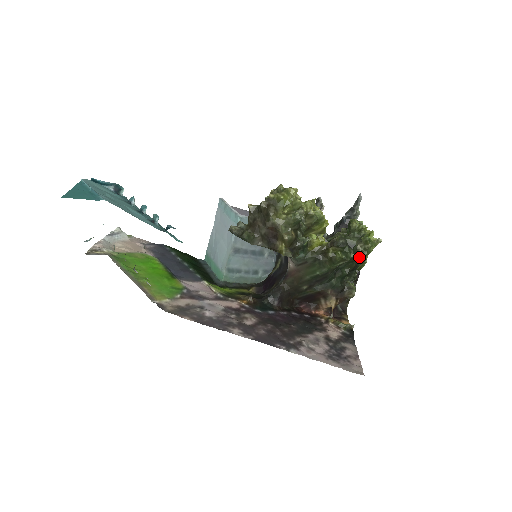
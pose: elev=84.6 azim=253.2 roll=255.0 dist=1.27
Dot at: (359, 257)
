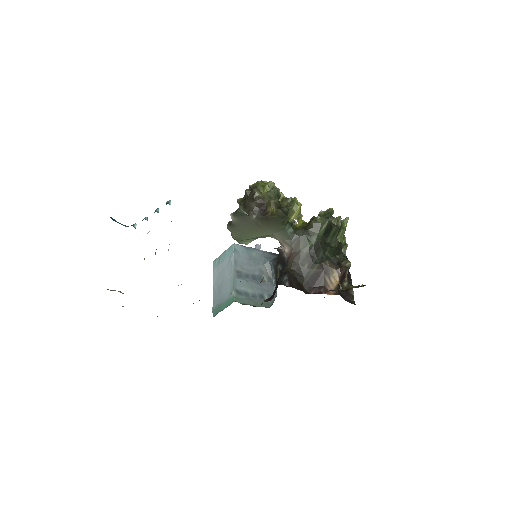
Dot at: (337, 227)
